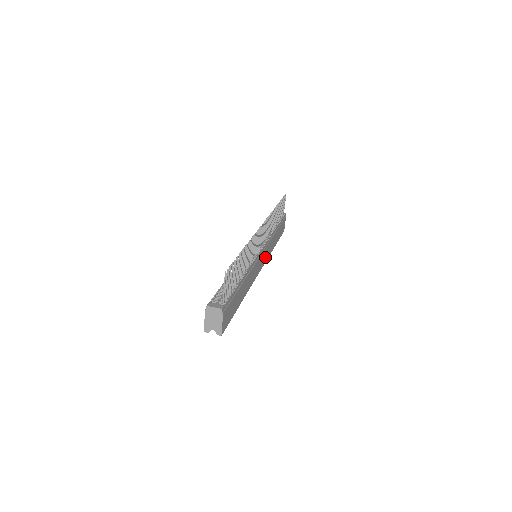
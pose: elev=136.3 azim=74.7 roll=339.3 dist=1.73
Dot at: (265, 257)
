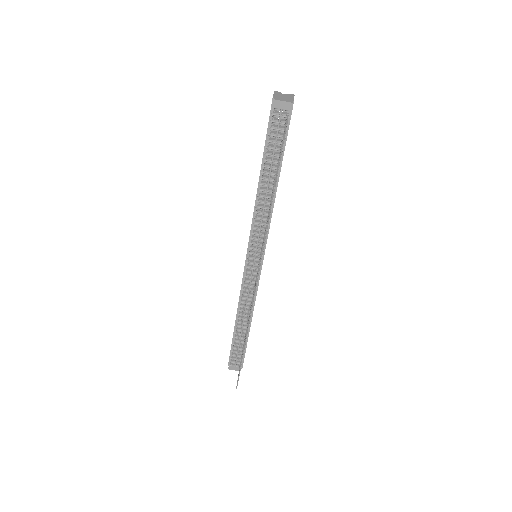
Dot at: occluded
